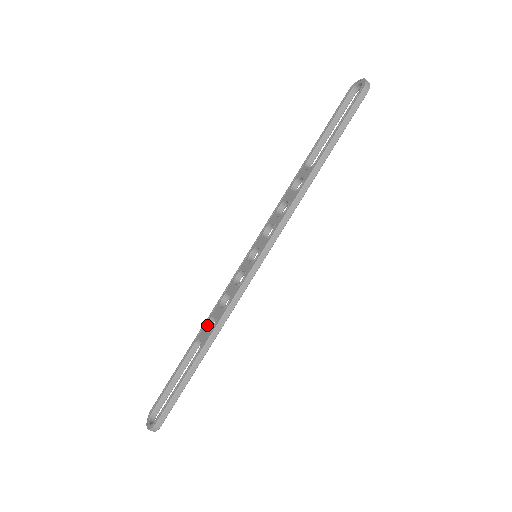
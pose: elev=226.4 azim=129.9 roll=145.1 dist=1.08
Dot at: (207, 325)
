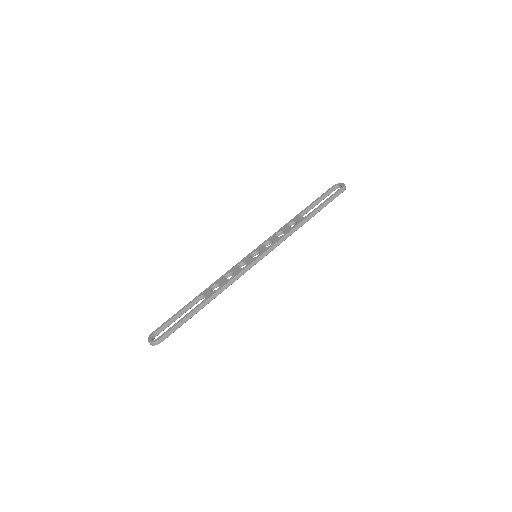
Dot at: (211, 288)
